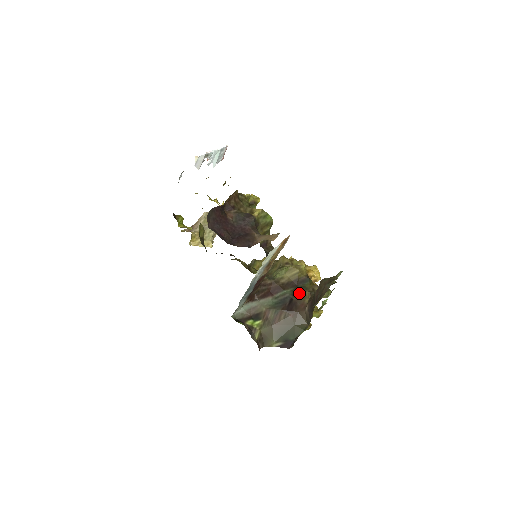
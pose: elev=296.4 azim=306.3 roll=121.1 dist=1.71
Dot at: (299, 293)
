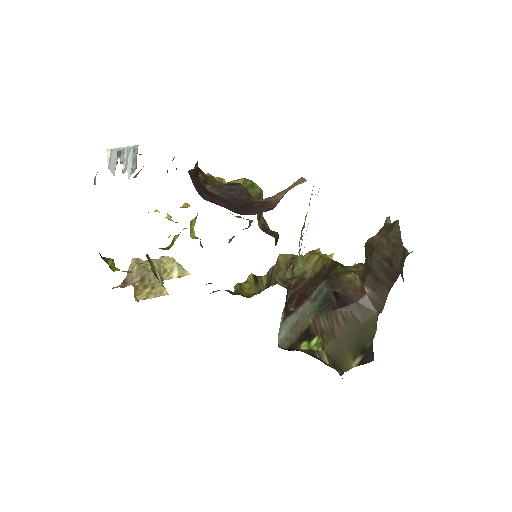
Dot at: (338, 281)
